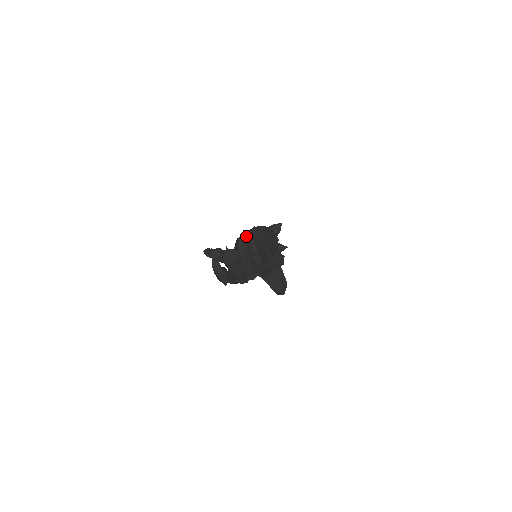
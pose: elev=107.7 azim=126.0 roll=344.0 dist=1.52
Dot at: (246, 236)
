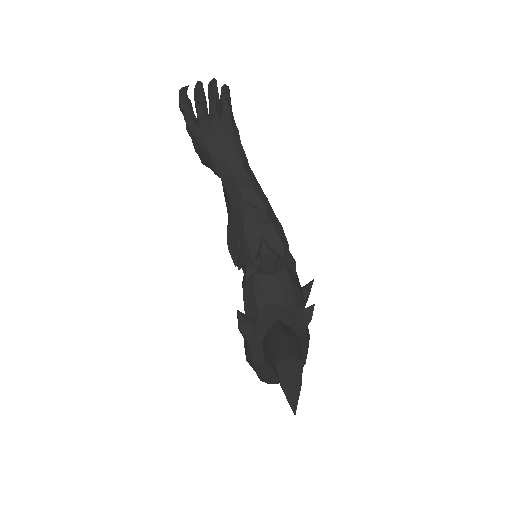
Dot at: occluded
